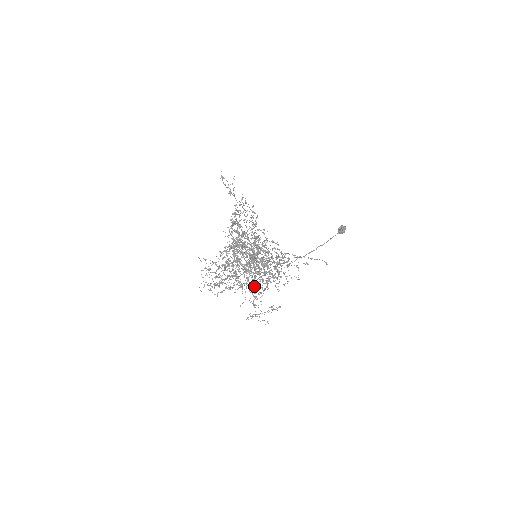
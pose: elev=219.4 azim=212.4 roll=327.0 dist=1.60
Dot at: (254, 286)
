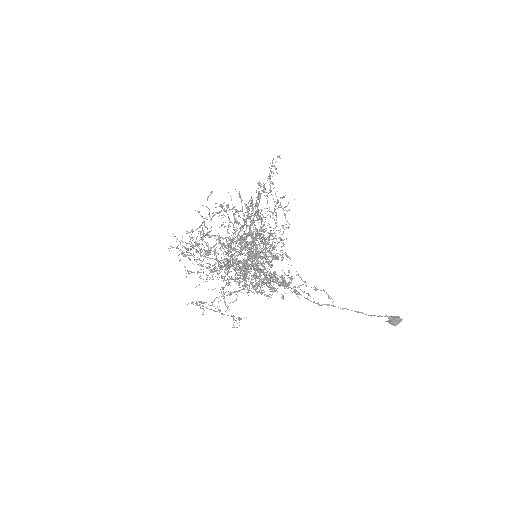
Dot at: occluded
